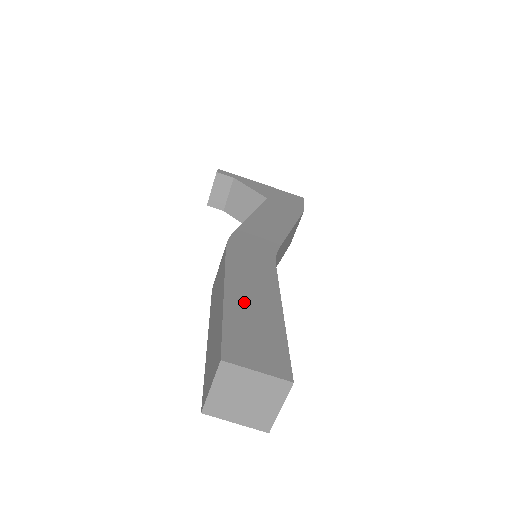
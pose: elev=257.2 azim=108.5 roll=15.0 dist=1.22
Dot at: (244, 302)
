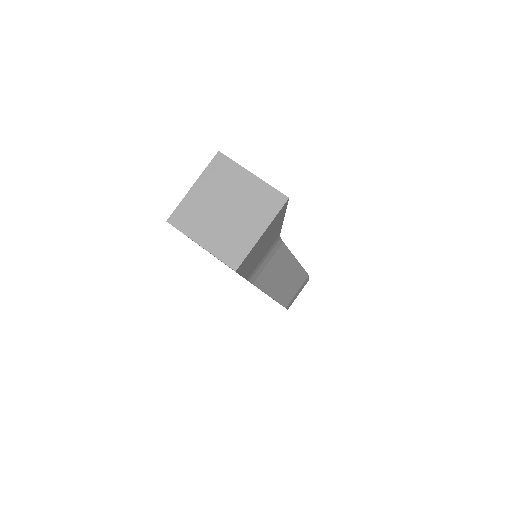
Dot at: occluded
